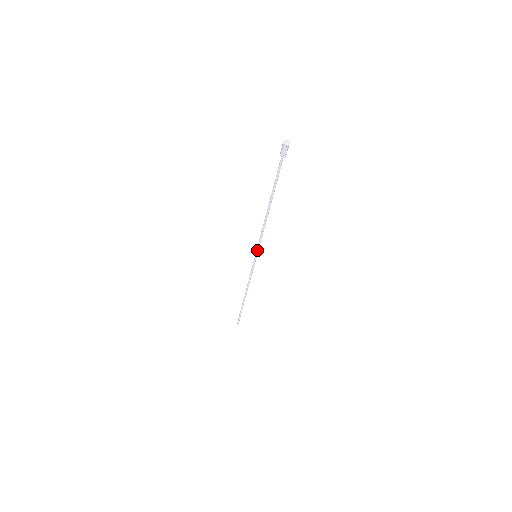
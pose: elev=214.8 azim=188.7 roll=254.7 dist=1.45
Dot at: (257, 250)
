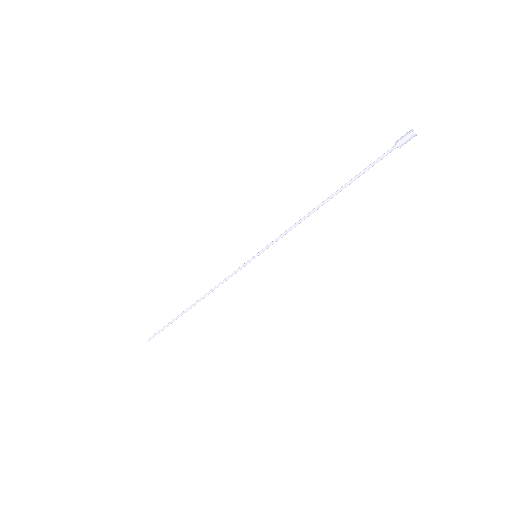
Dot at: (265, 249)
